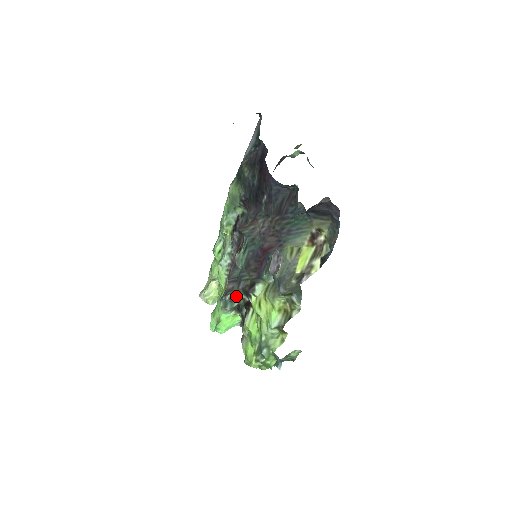
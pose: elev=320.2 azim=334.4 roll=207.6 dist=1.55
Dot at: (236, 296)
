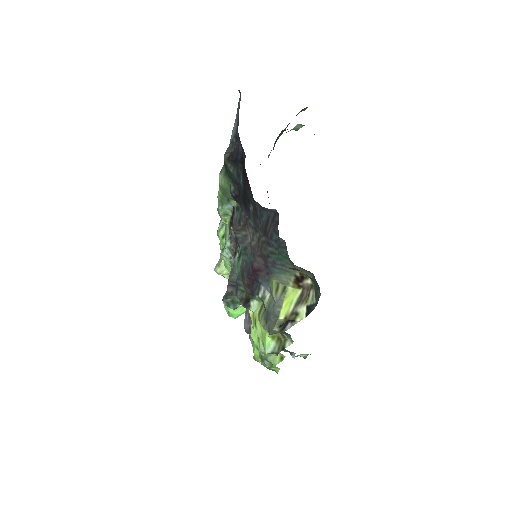
Dot at: (237, 300)
